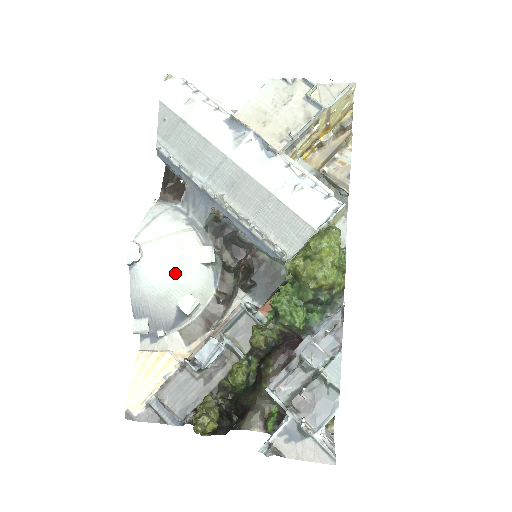
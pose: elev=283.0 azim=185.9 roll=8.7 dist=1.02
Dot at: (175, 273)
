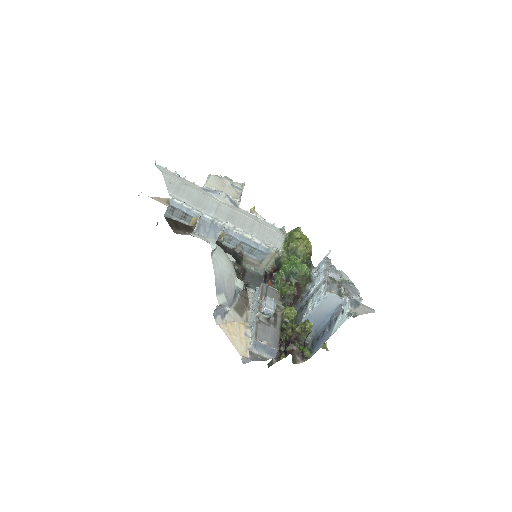
Dot at: (229, 262)
